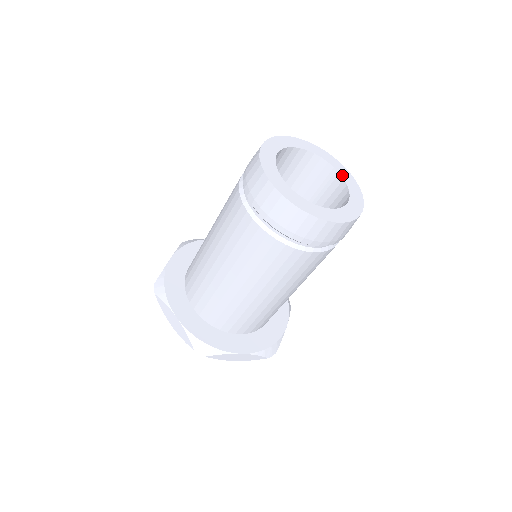
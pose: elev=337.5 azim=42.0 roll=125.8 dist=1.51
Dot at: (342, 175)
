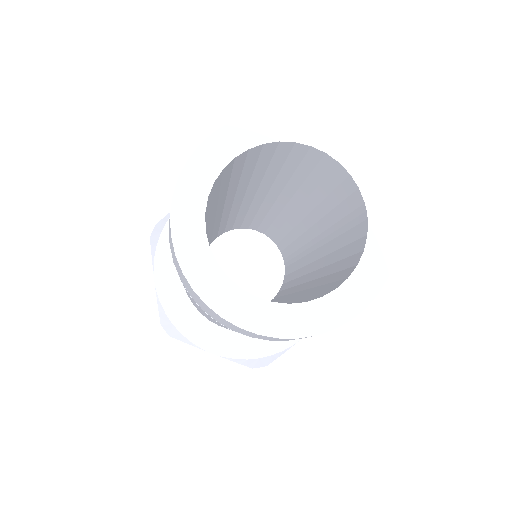
Dot at: (371, 225)
